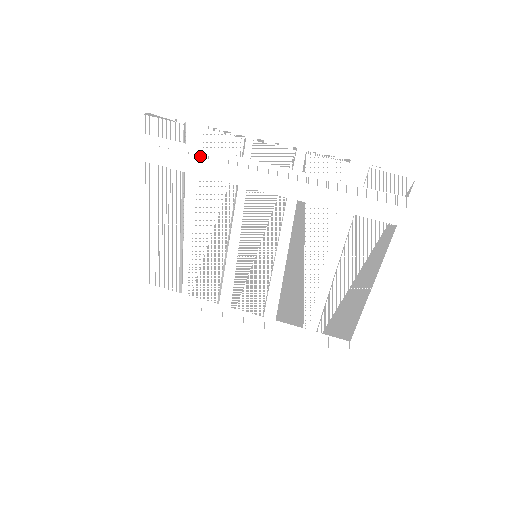
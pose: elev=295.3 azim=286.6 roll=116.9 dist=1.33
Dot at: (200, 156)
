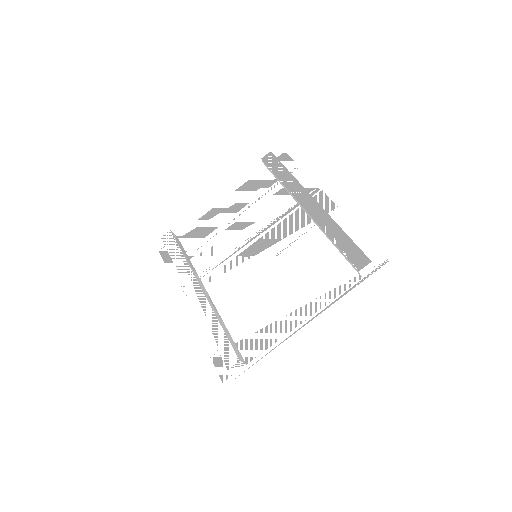
Dot at: occluded
